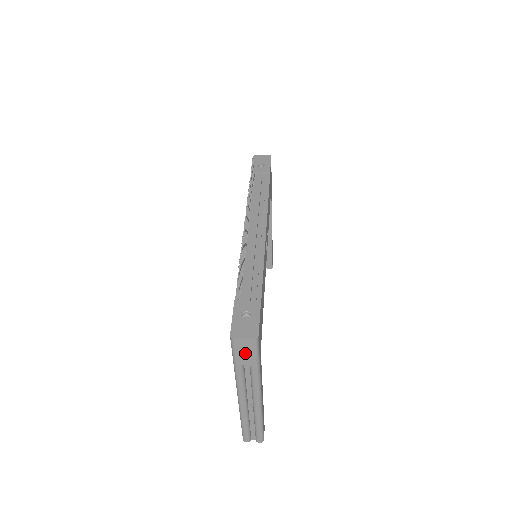
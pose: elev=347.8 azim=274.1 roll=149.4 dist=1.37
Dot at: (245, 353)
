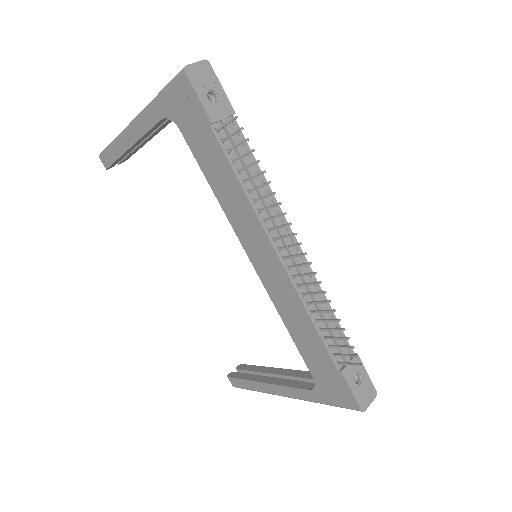
Dot at: occluded
